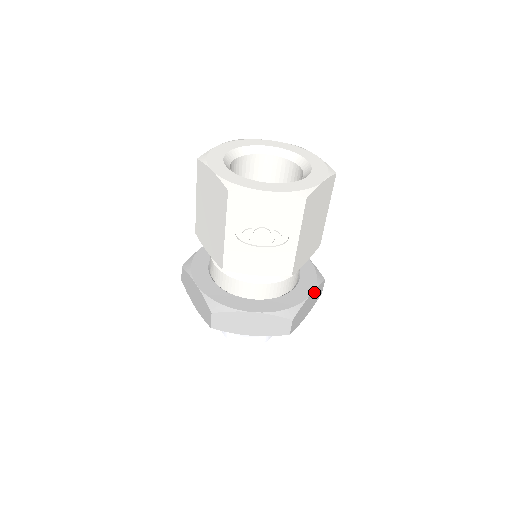
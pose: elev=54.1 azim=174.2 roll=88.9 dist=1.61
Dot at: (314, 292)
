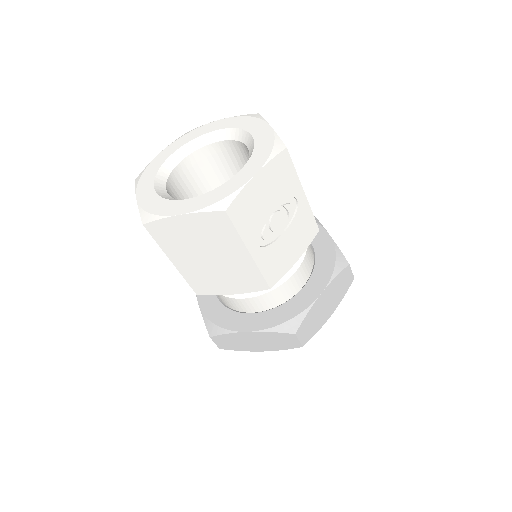
Dot at: occluded
